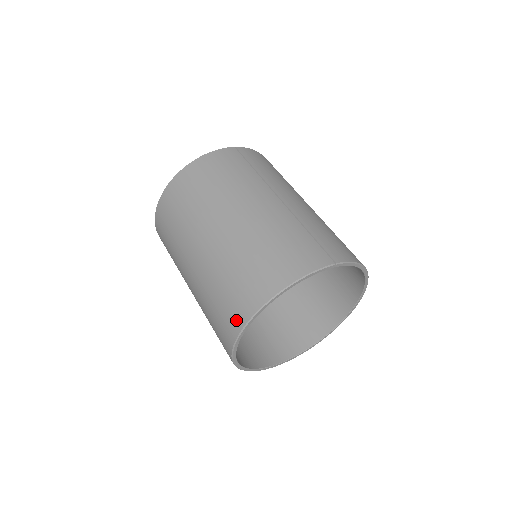
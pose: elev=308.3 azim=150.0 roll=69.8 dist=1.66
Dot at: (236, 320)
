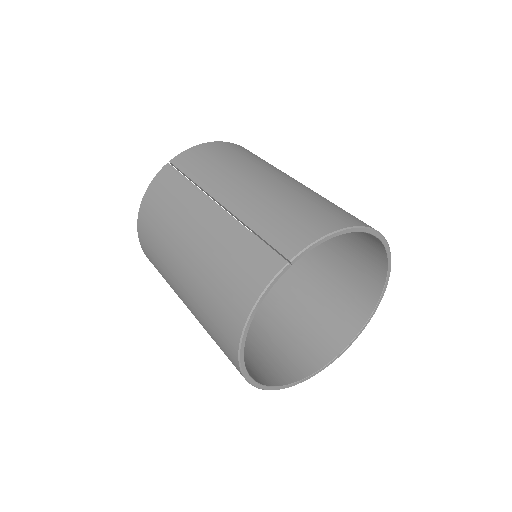
Dot at: (234, 365)
